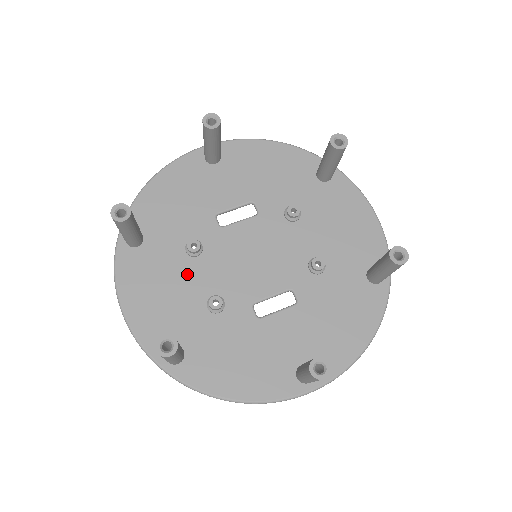
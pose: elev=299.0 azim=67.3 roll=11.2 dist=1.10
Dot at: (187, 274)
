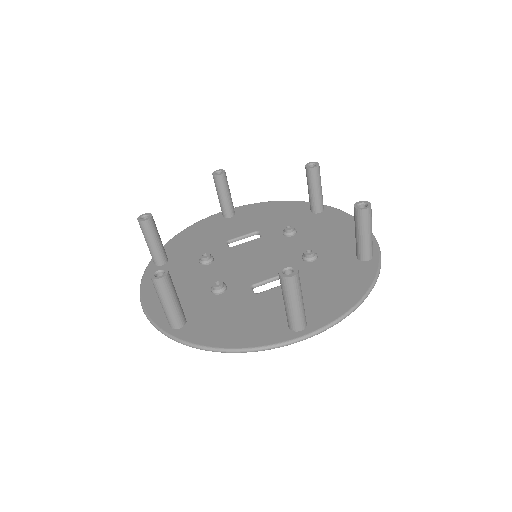
Dot at: (198, 275)
